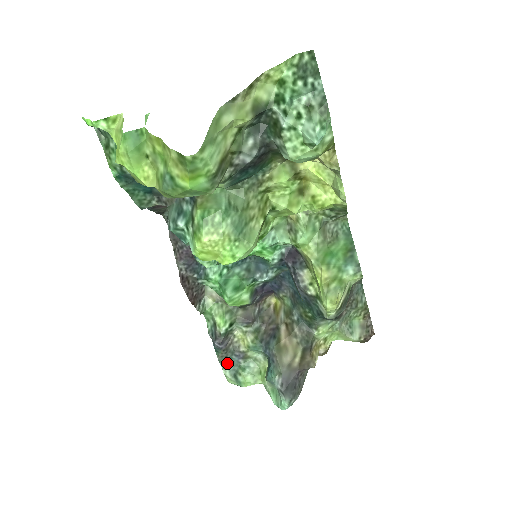
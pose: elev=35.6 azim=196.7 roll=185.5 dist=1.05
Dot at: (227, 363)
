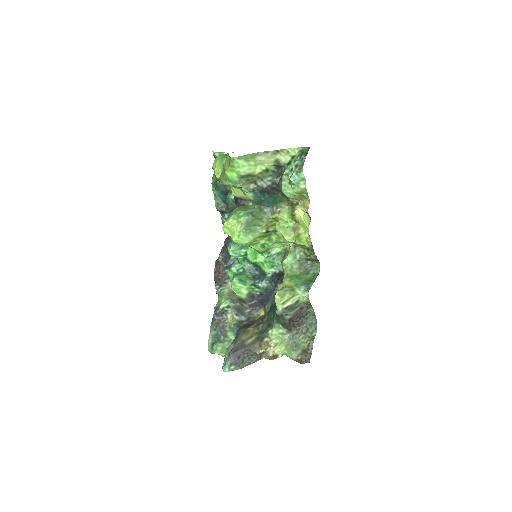
Dot at: (214, 335)
